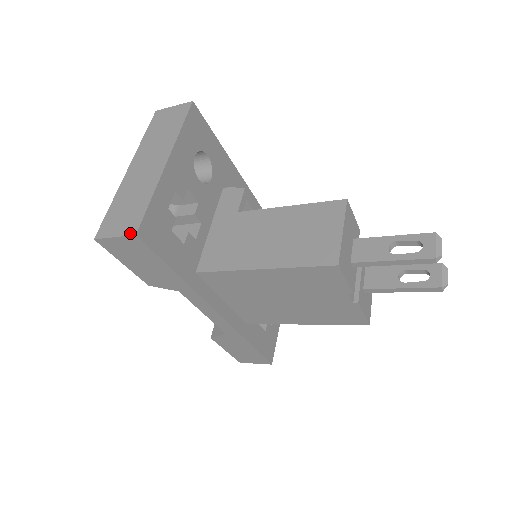
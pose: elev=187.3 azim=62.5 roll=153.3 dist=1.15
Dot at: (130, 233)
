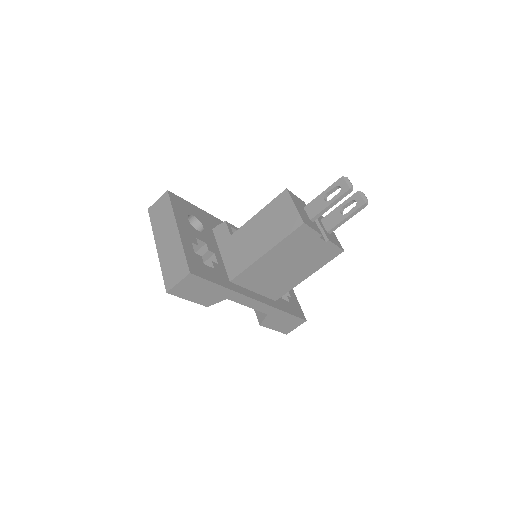
Dot at: (186, 275)
